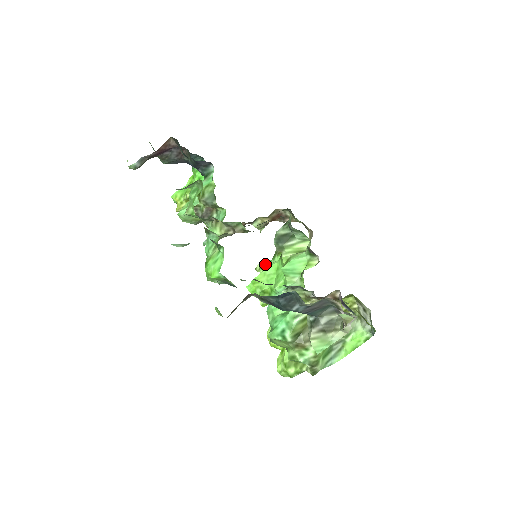
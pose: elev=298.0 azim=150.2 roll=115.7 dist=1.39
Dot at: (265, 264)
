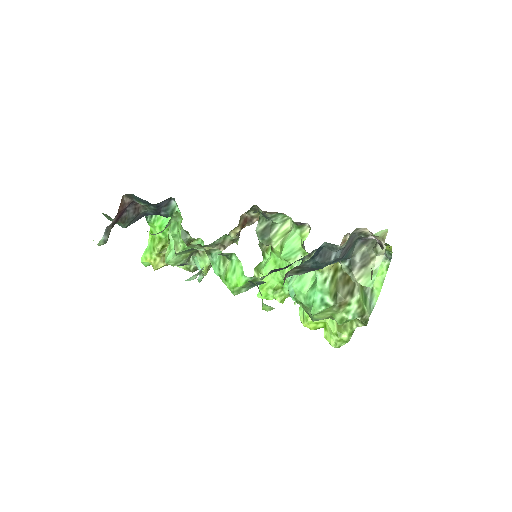
Dot at: (260, 267)
